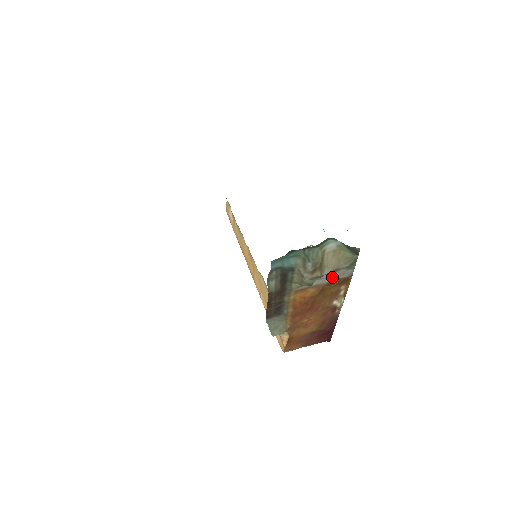
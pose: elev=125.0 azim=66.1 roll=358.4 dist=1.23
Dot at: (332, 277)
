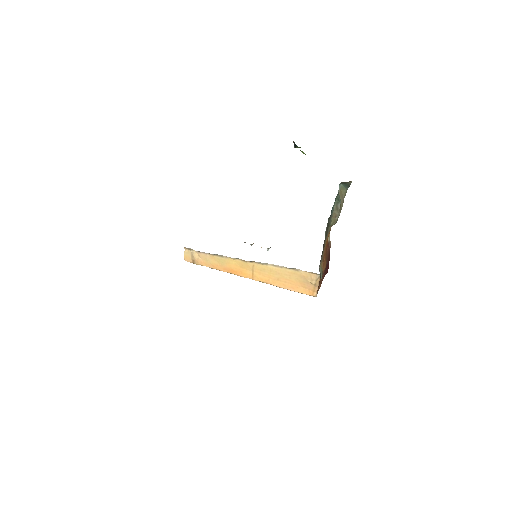
Dot at: occluded
